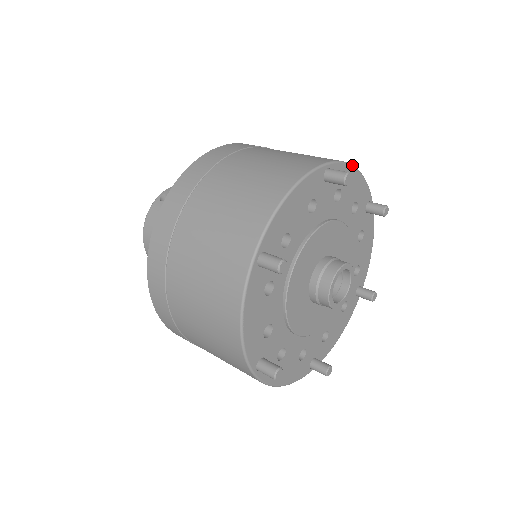
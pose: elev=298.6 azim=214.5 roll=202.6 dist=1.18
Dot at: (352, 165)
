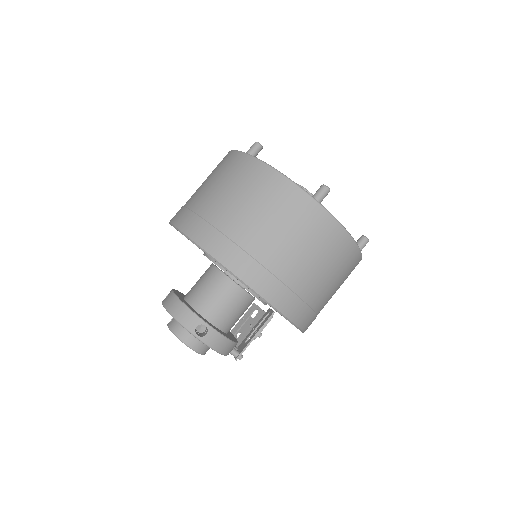
Dot at: occluded
